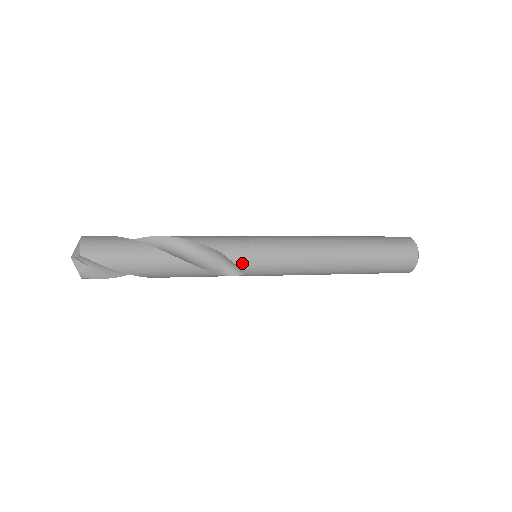
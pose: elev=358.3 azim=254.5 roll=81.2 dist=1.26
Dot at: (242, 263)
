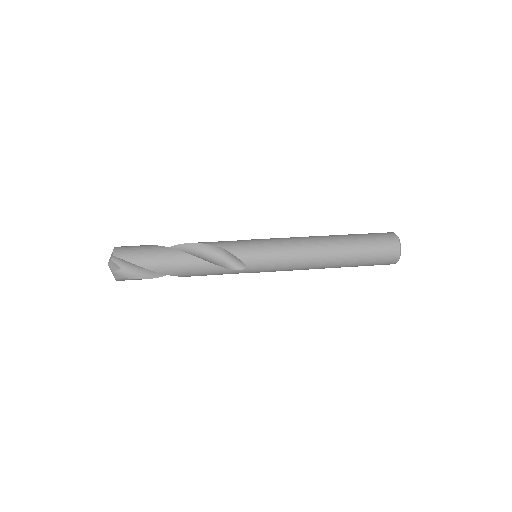
Dot at: (242, 256)
